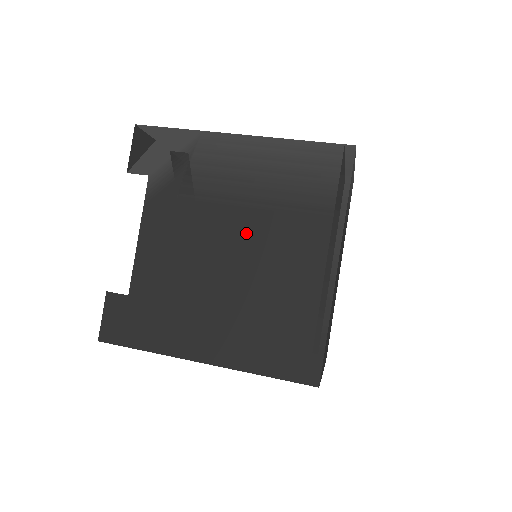
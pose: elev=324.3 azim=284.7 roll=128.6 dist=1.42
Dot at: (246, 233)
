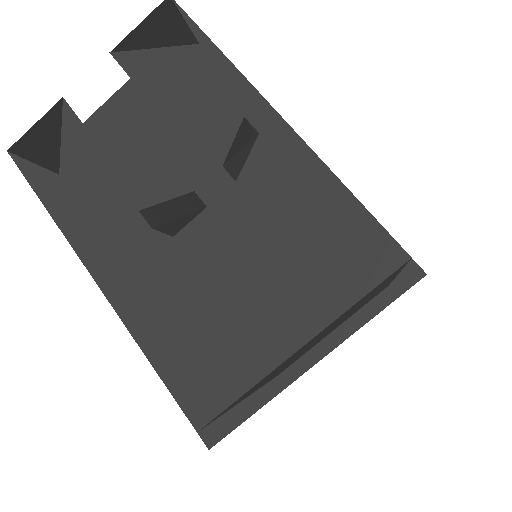
Dot at: occluded
